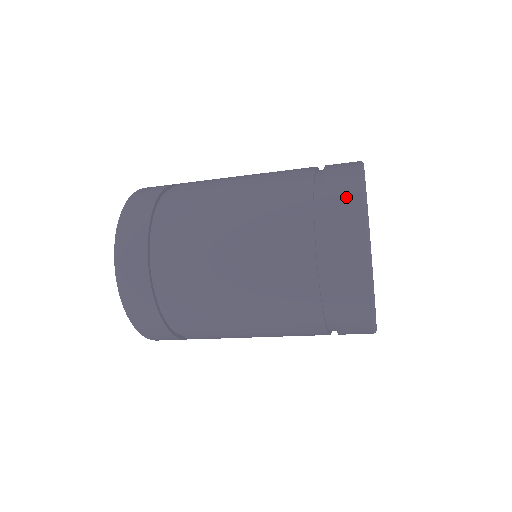
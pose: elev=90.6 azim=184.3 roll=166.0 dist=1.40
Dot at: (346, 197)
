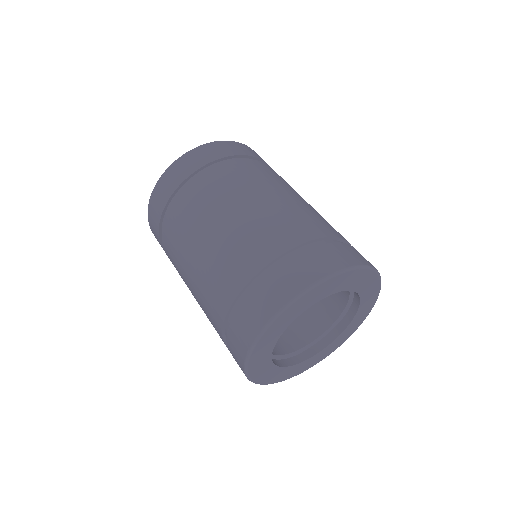
Dot at: (243, 332)
